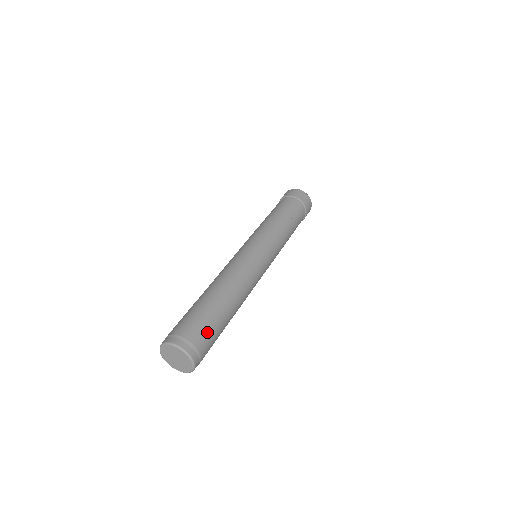
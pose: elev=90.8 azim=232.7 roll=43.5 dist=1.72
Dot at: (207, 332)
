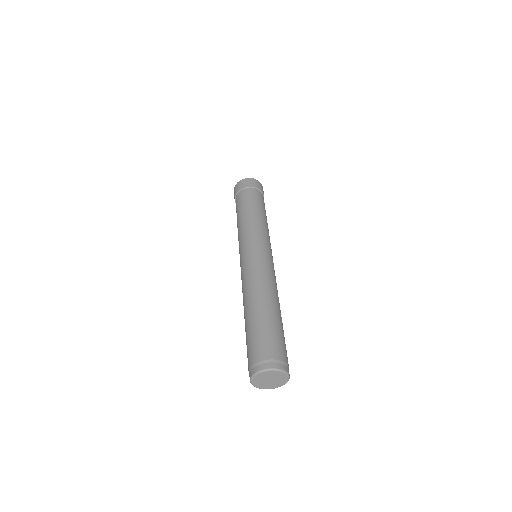
Dot at: (269, 341)
